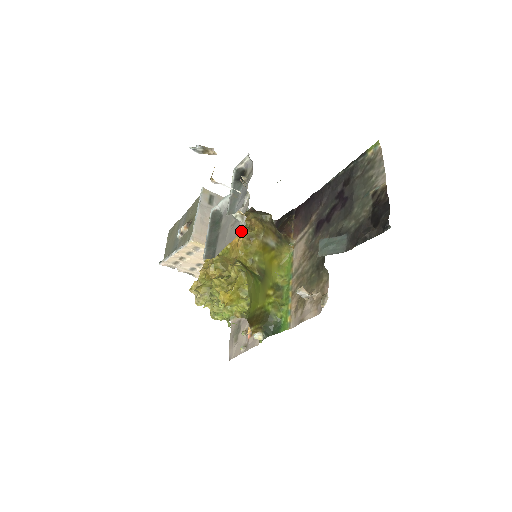
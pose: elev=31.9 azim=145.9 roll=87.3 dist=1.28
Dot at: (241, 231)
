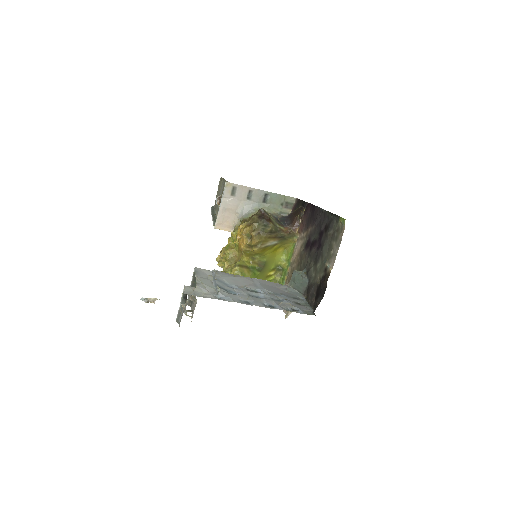
Dot at: occluded
